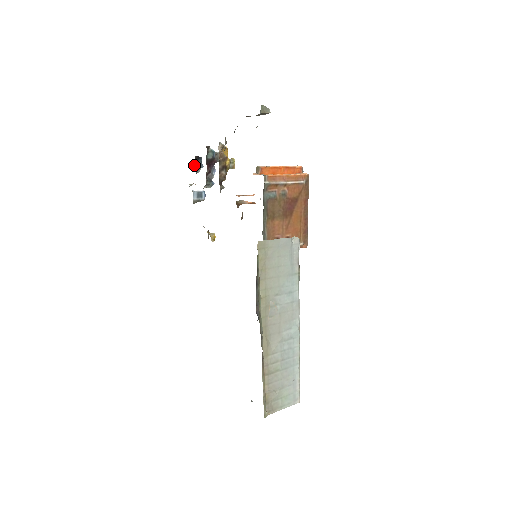
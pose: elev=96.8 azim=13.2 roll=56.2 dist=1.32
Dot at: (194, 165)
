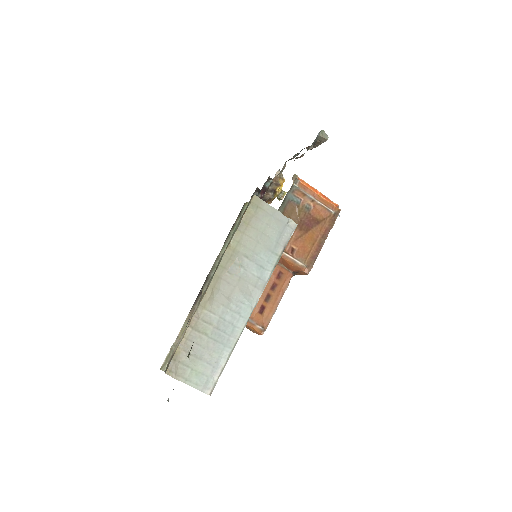
Dot at: (253, 194)
